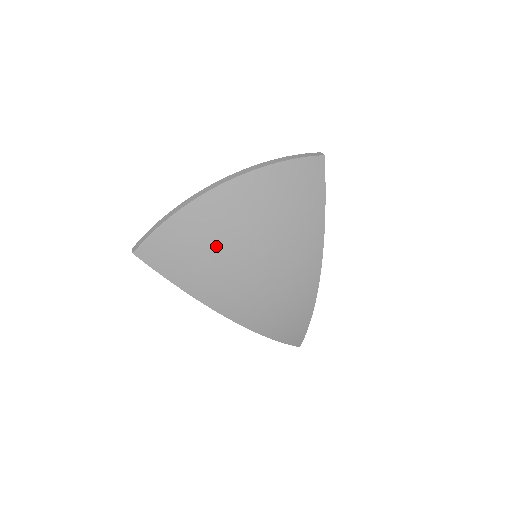
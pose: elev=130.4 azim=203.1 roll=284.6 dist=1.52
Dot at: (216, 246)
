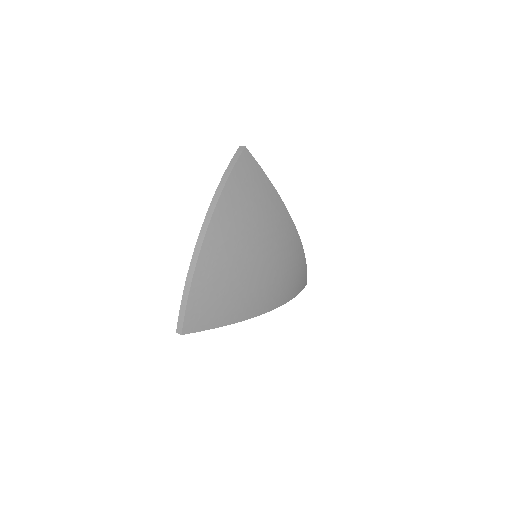
Dot at: (233, 275)
